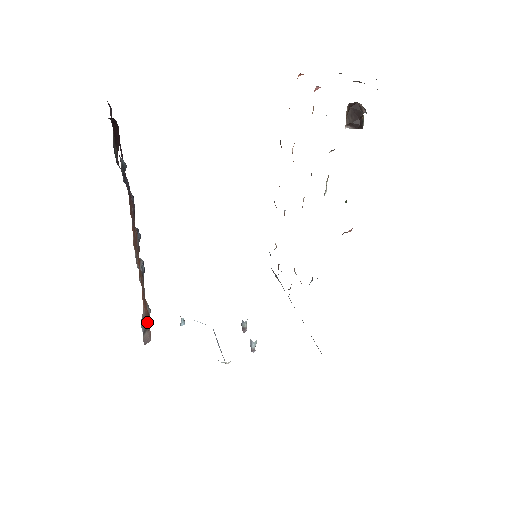
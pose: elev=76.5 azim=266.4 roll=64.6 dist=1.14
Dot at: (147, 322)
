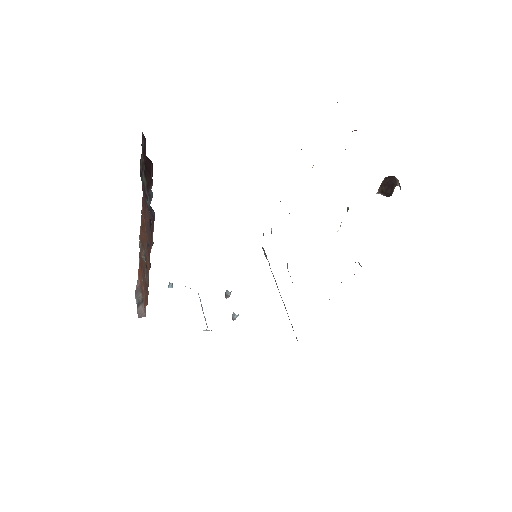
Dot at: (144, 302)
